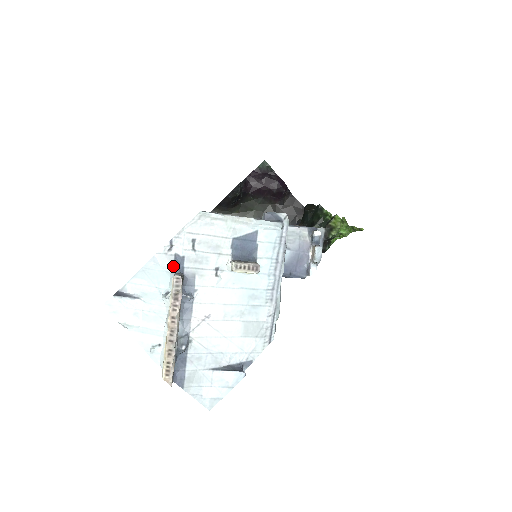
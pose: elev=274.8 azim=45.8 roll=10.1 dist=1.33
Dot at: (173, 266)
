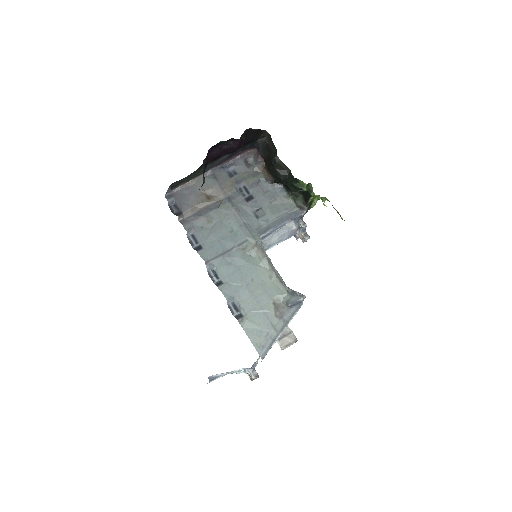
Dot at: (246, 368)
